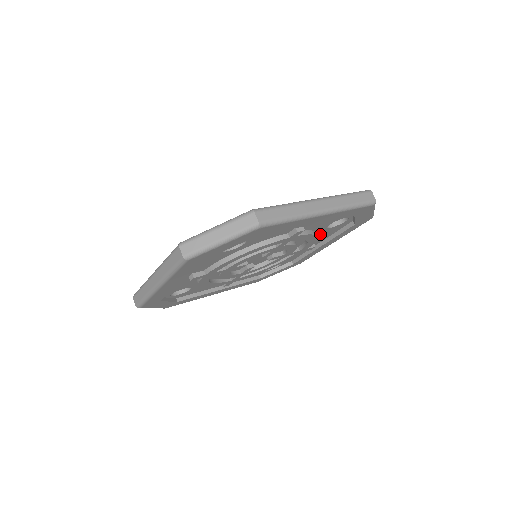
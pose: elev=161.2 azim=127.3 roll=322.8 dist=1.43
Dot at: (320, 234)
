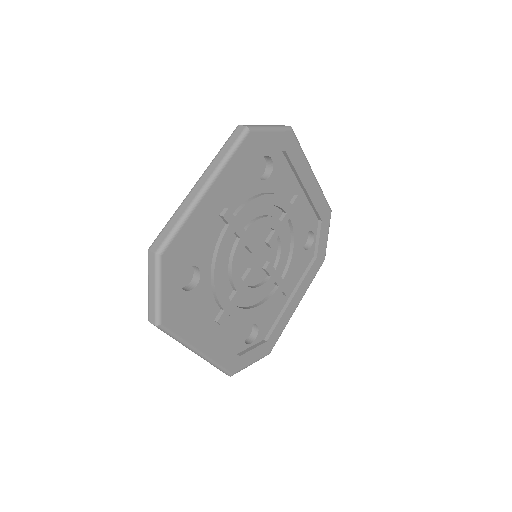
Dot at: occluded
